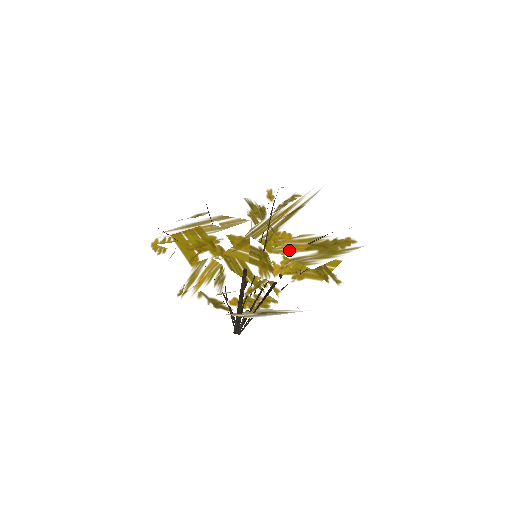
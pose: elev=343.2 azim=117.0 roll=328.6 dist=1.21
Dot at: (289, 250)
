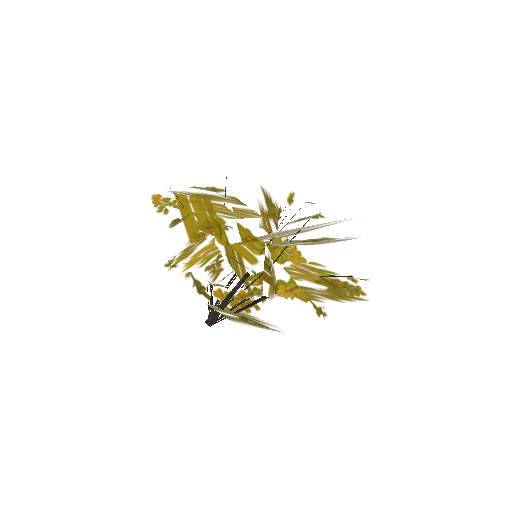
Dot at: (299, 275)
